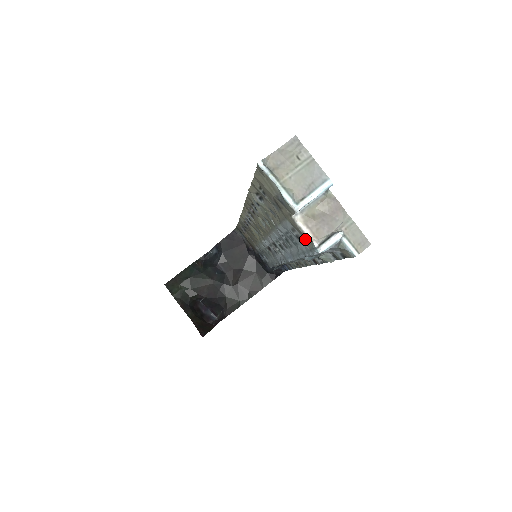
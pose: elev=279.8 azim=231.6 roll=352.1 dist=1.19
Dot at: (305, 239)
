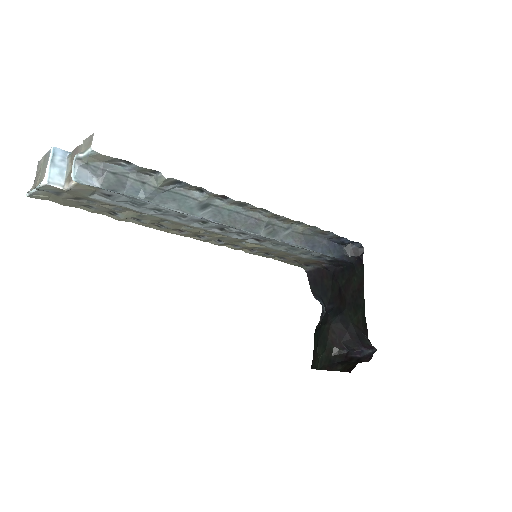
Dot at: (94, 189)
